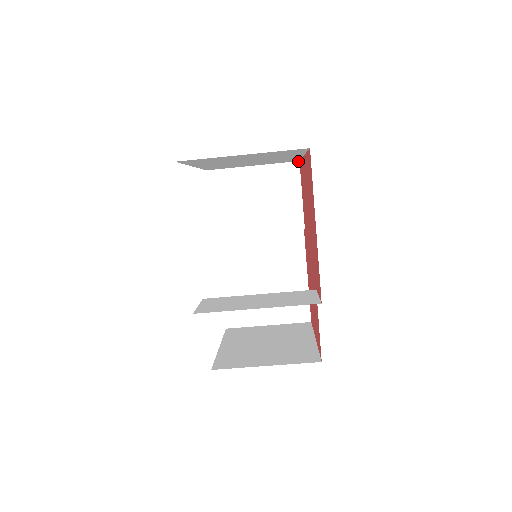
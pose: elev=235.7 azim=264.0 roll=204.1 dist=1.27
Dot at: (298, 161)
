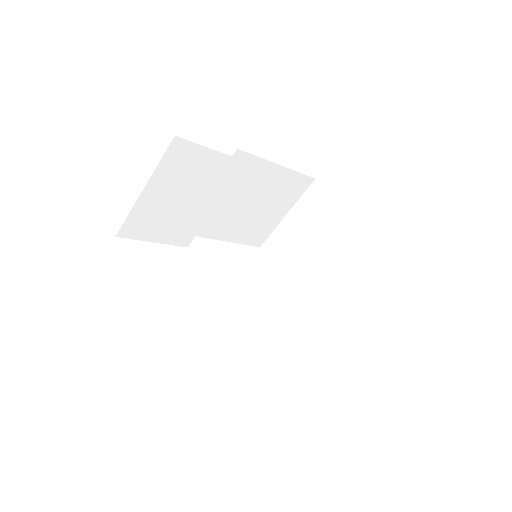
Dot at: (174, 137)
